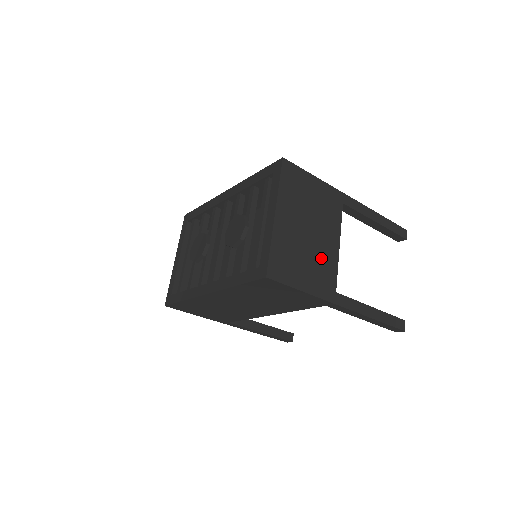
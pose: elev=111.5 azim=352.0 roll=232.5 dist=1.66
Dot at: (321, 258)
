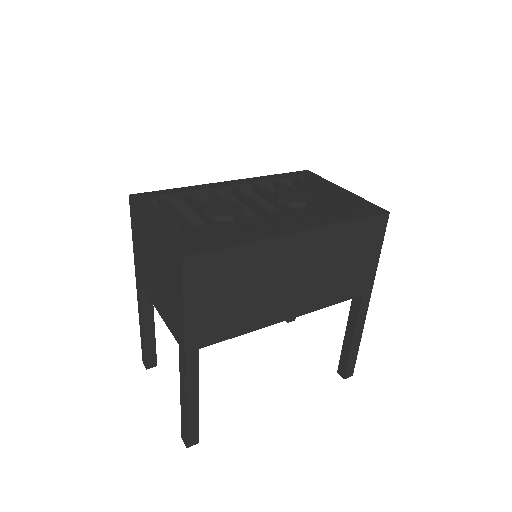
Dot at: occluded
